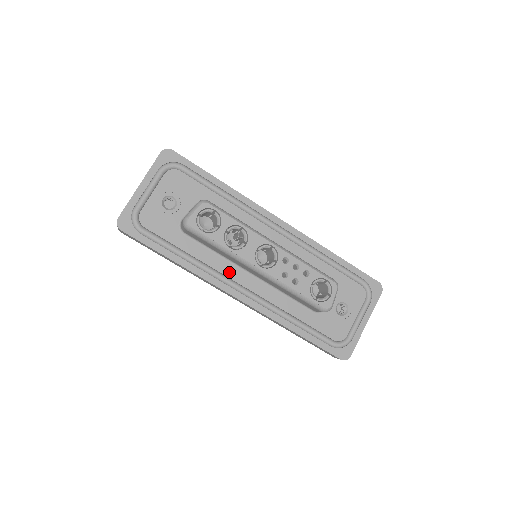
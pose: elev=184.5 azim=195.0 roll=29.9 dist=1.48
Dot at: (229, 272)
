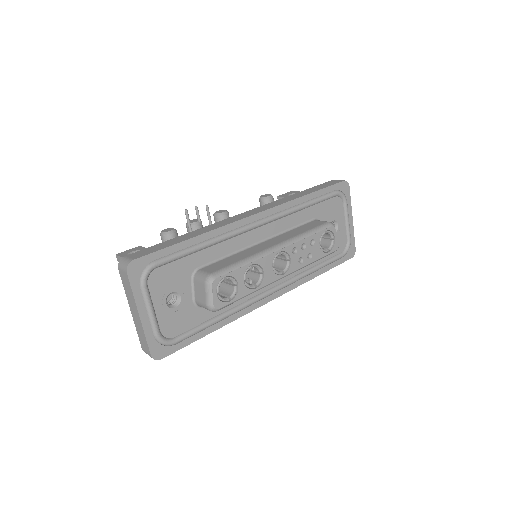
Dot at: (254, 292)
